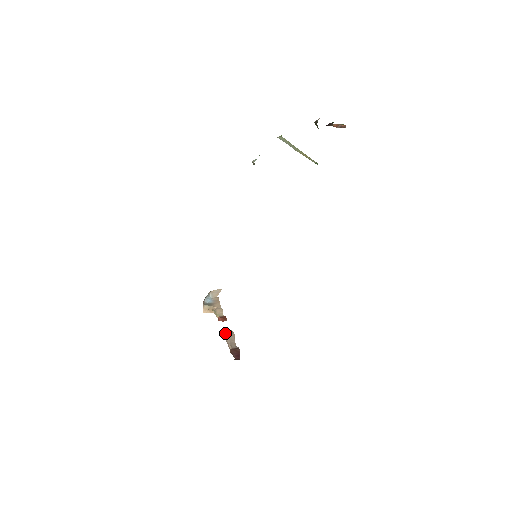
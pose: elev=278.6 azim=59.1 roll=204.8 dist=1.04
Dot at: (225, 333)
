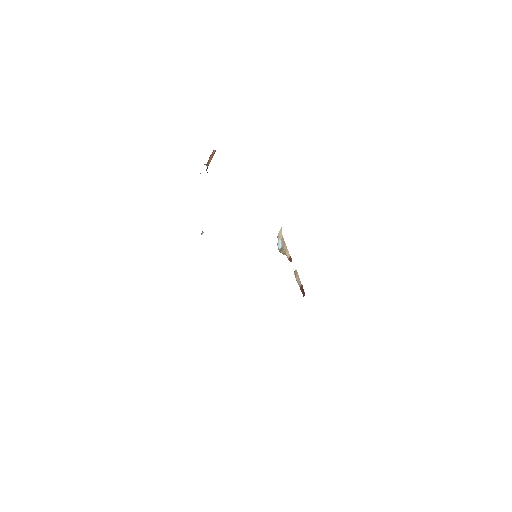
Dot at: occluded
